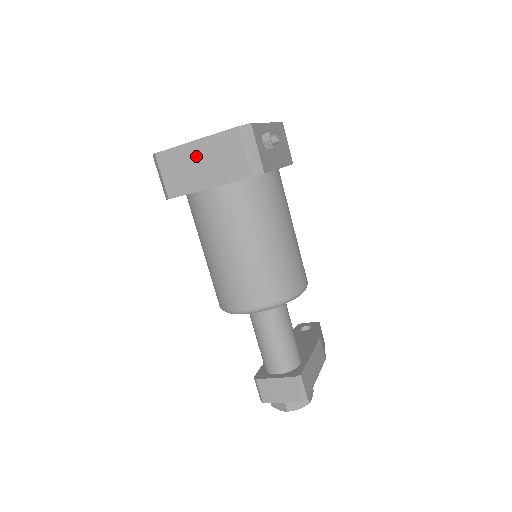
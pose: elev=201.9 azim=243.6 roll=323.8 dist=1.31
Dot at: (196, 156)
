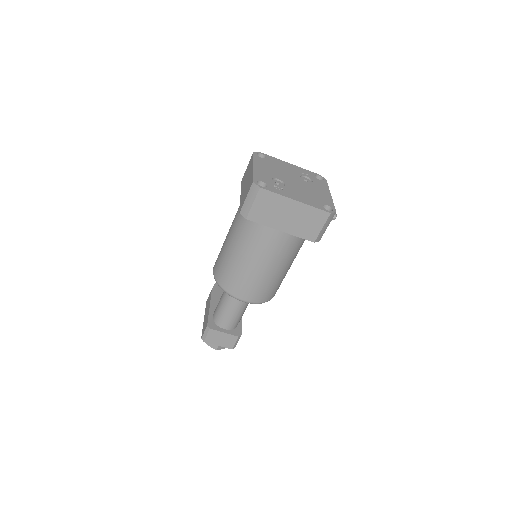
Dot at: (289, 209)
